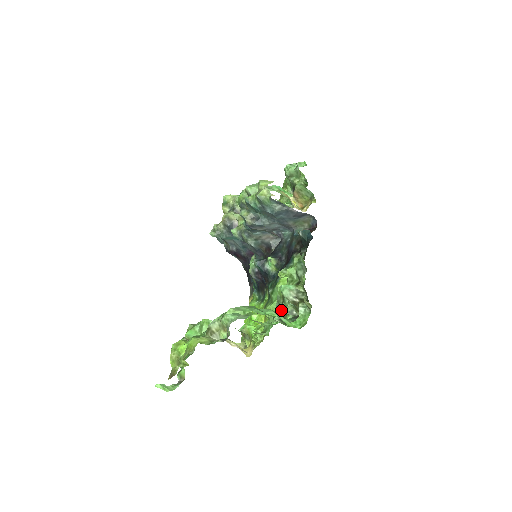
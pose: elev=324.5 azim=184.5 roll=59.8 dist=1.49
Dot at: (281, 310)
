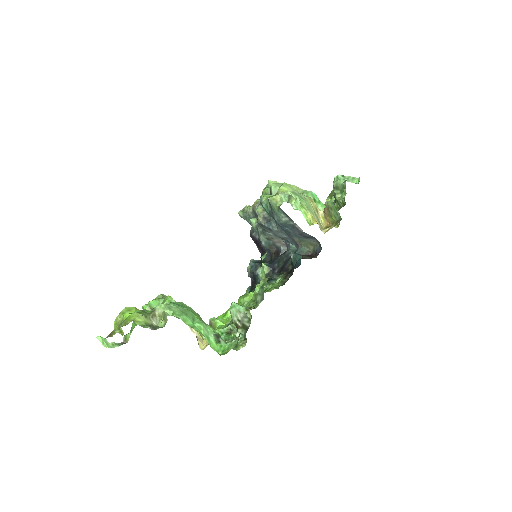
Dot at: occluded
